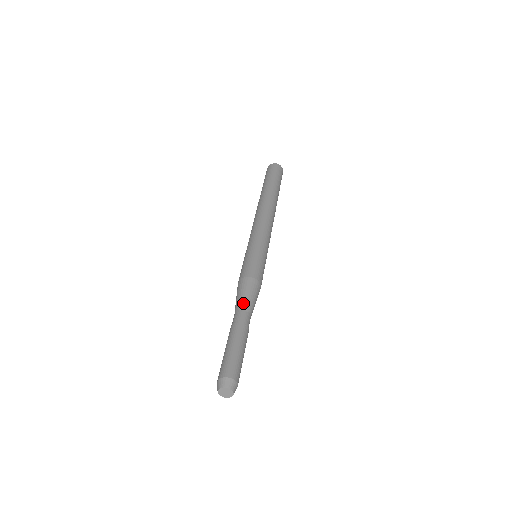
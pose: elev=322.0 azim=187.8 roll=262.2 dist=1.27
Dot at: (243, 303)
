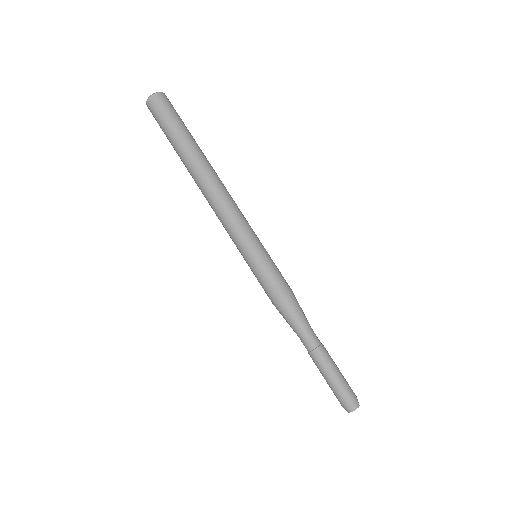
Dot at: (307, 323)
